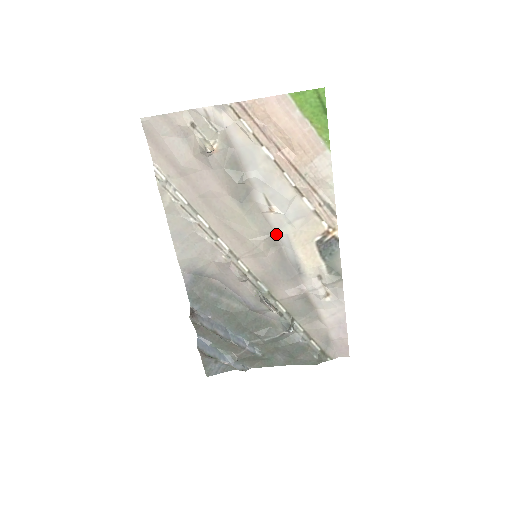
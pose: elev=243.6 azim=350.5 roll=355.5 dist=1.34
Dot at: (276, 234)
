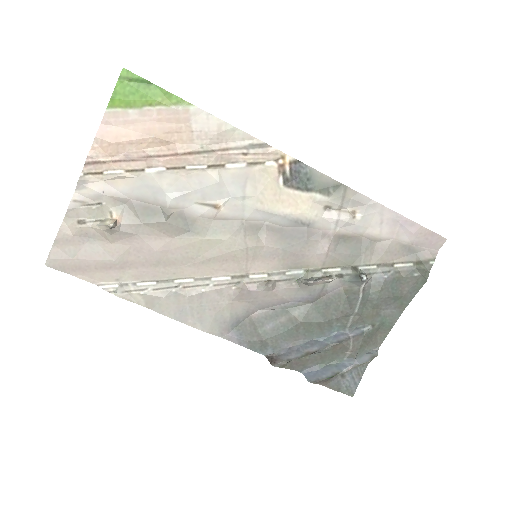
Dot at: (247, 220)
